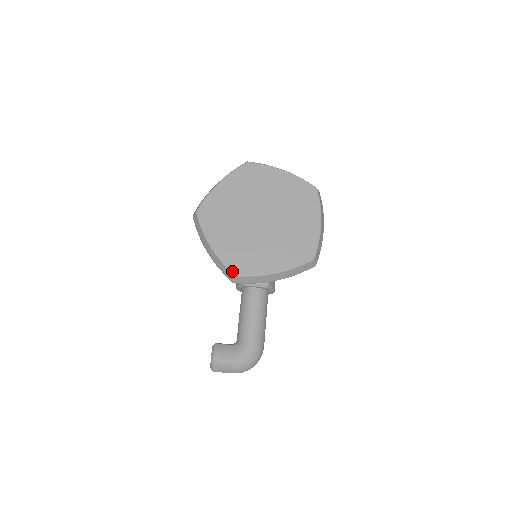
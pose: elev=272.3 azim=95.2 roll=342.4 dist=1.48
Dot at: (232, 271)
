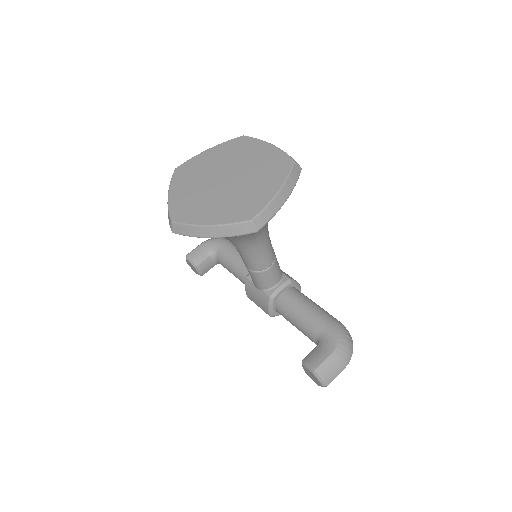
Dot at: (245, 220)
